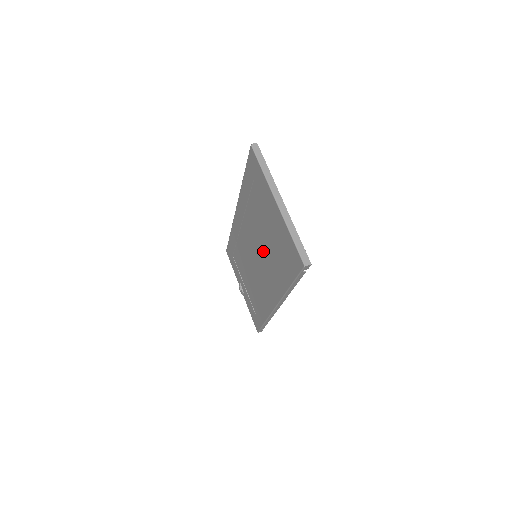
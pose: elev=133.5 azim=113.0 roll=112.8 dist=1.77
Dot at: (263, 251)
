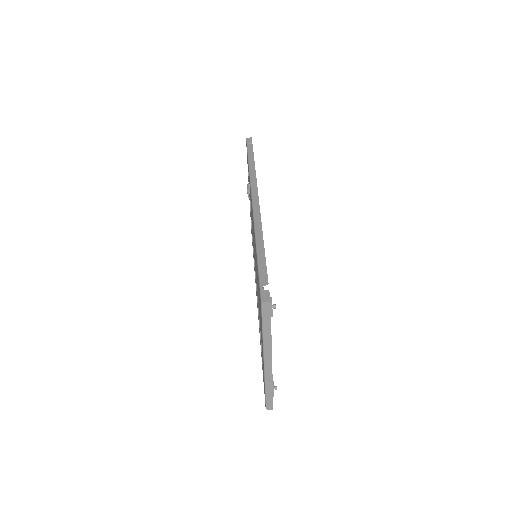
Dot at: occluded
